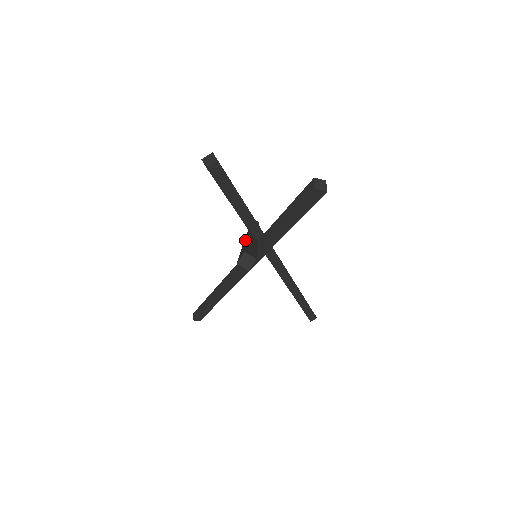
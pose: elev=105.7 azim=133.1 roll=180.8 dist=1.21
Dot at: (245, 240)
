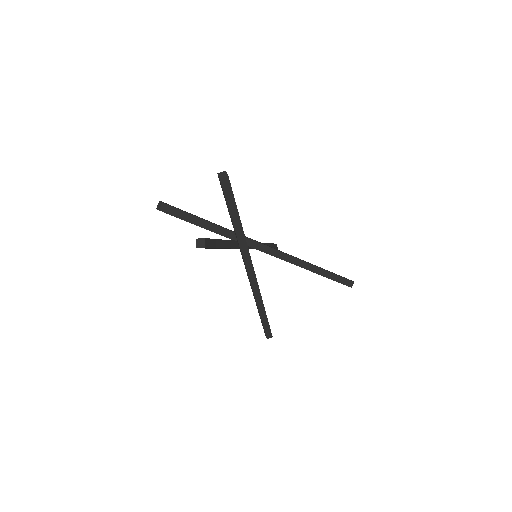
Dot at: occluded
